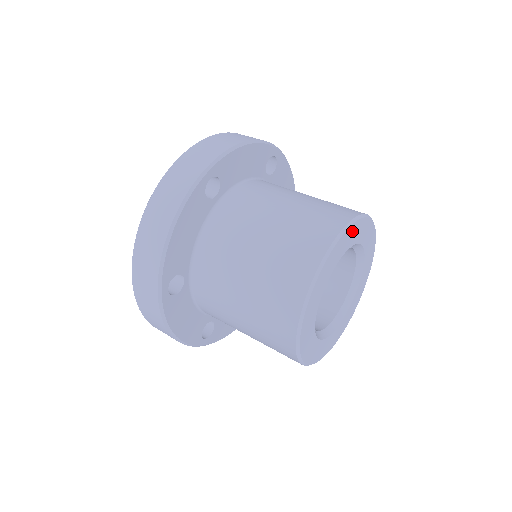
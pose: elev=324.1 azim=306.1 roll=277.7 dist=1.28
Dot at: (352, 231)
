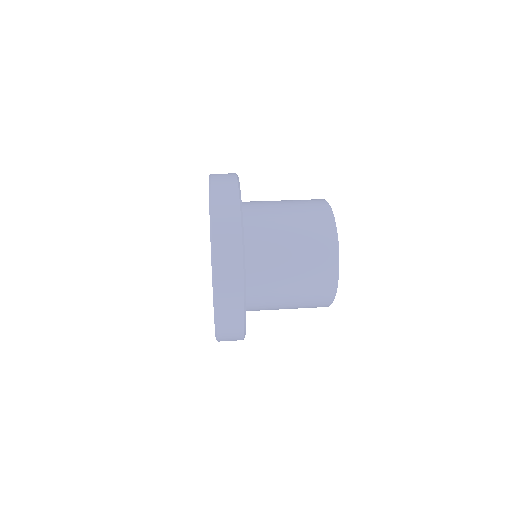
Dot at: occluded
